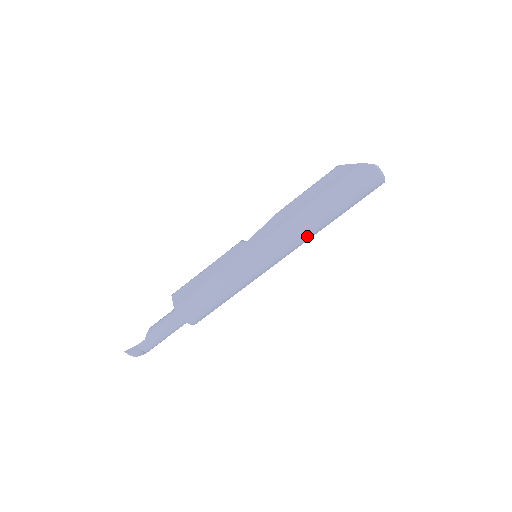
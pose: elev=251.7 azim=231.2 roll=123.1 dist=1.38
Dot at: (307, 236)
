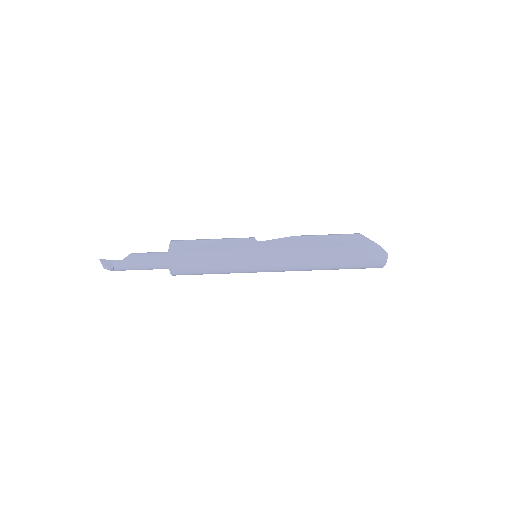
Dot at: (305, 268)
